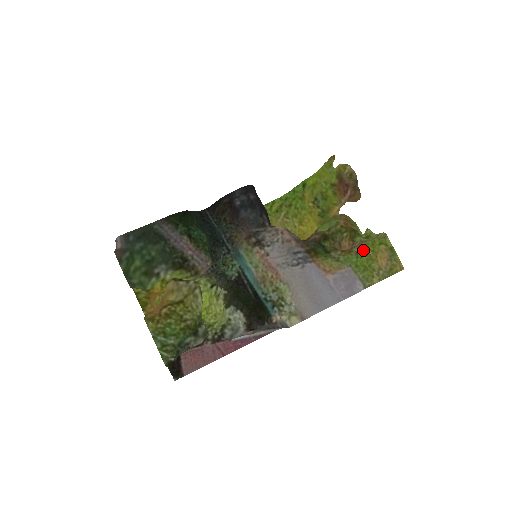
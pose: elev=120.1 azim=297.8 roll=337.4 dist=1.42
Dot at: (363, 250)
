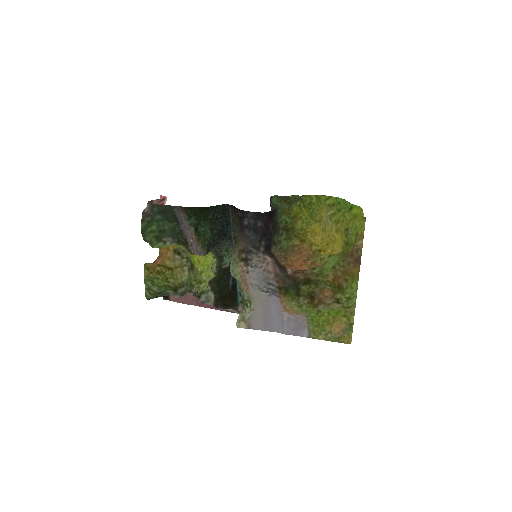
Dot at: (326, 312)
